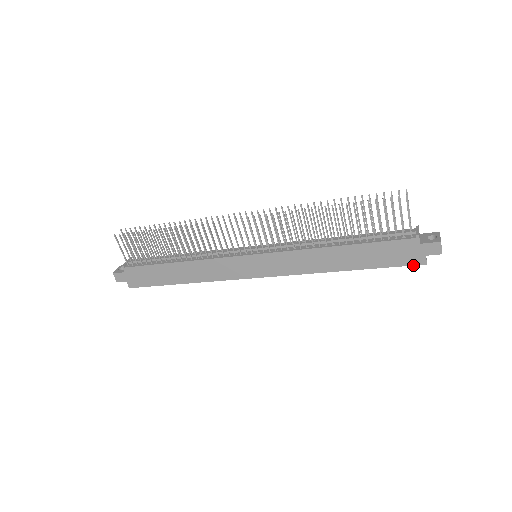
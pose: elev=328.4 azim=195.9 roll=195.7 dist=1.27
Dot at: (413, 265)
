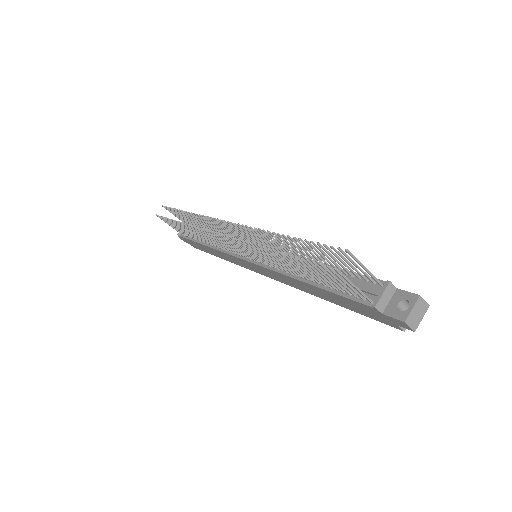
Dot at: (390, 325)
